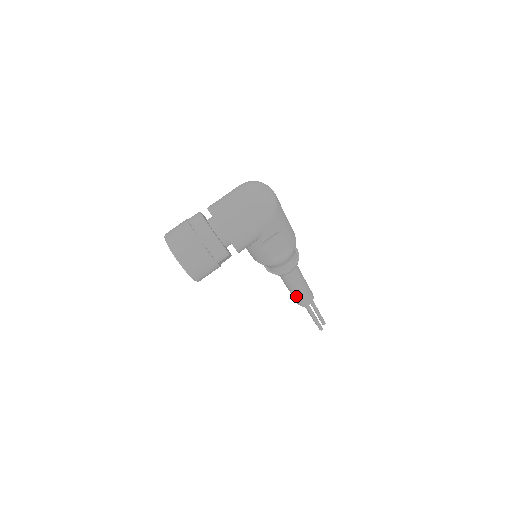
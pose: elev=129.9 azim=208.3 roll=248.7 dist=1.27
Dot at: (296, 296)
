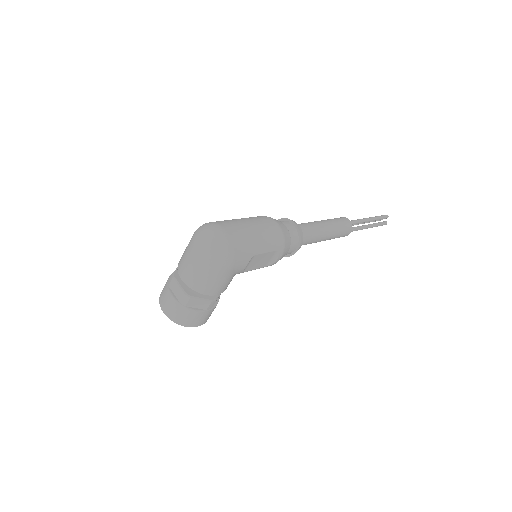
Dot at: occluded
